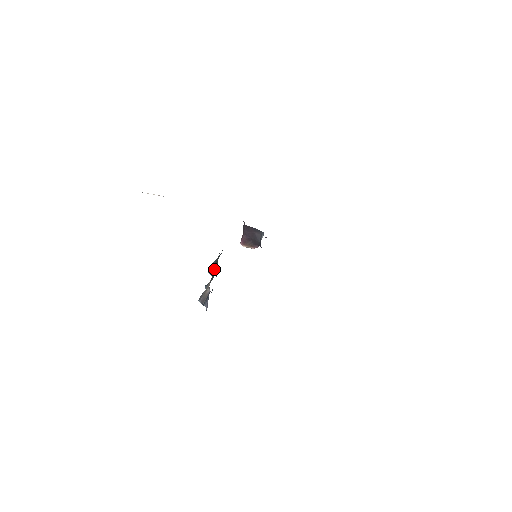
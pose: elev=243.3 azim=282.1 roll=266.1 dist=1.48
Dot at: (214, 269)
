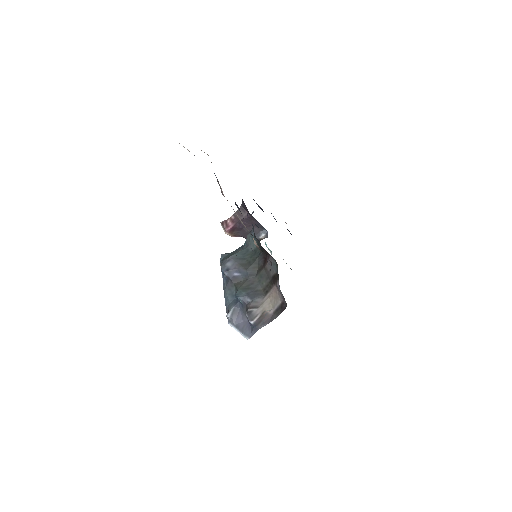
Dot at: (238, 272)
